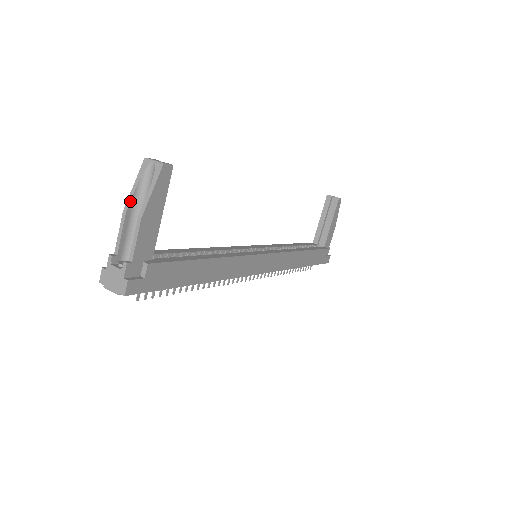
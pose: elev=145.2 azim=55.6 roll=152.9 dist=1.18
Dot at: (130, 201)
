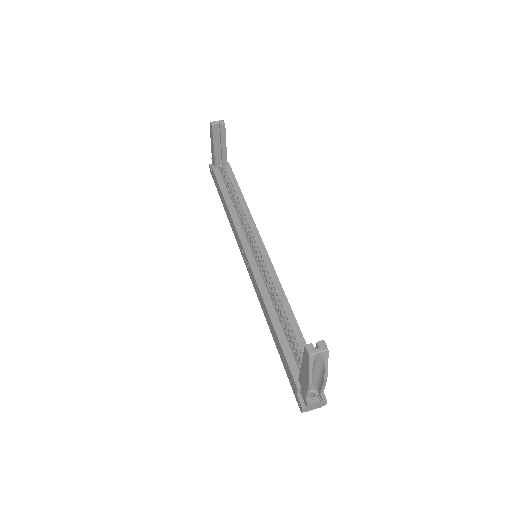
Dot at: occluded
